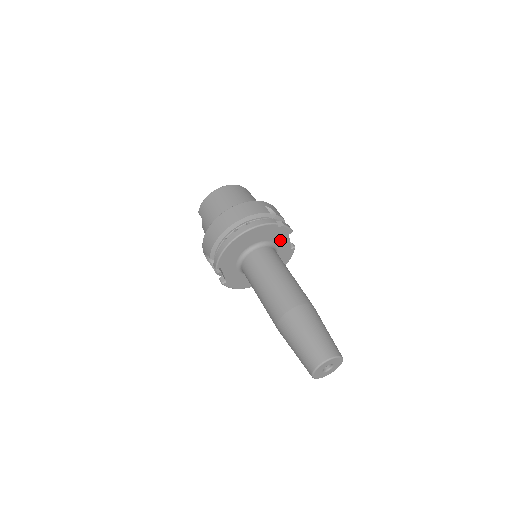
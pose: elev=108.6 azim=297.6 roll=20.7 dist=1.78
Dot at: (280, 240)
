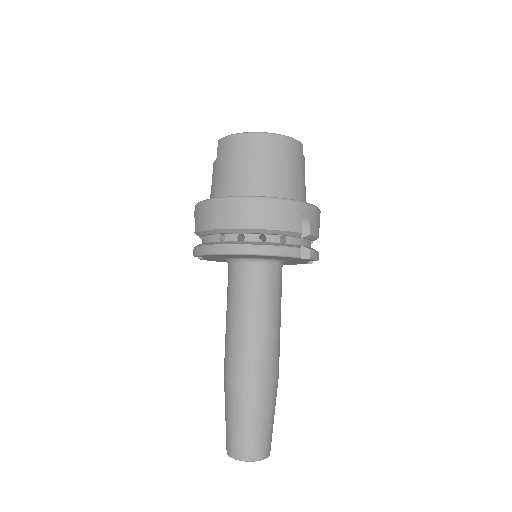
Dot at: (296, 260)
